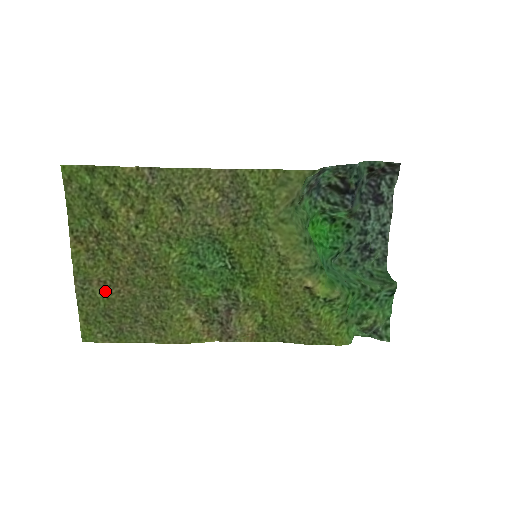
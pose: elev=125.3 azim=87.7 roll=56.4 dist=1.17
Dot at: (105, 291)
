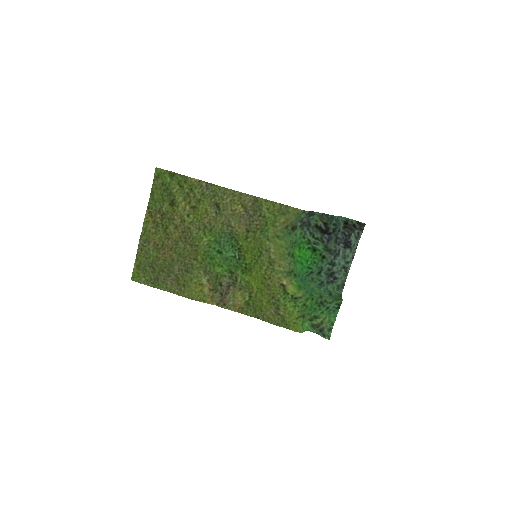
Dot at: (156, 251)
